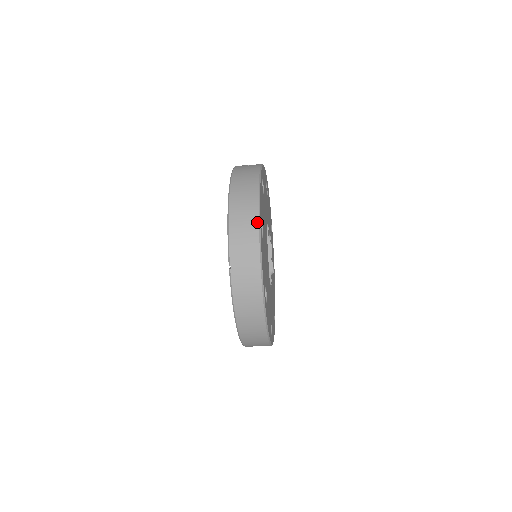
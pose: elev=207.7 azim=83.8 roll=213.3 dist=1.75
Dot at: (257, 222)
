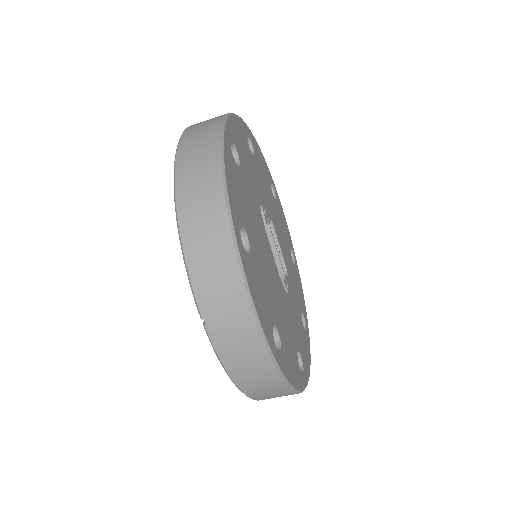
Dot at: (229, 236)
